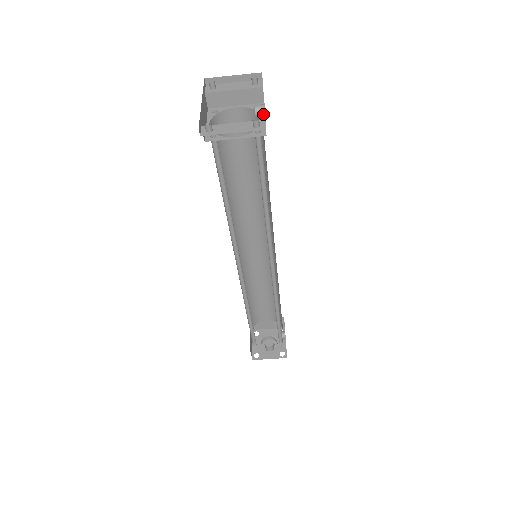
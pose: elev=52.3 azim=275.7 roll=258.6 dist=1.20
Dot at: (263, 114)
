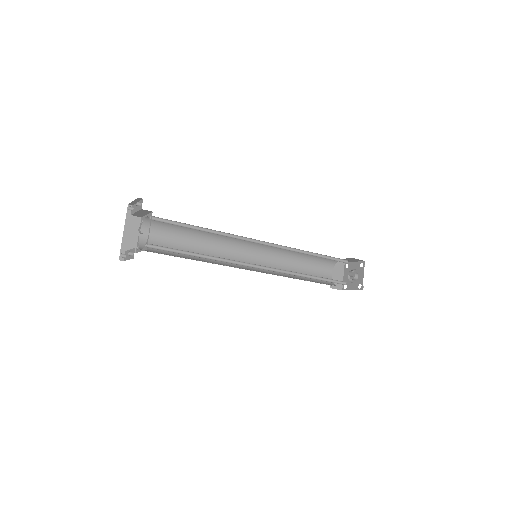
Dot at: occluded
